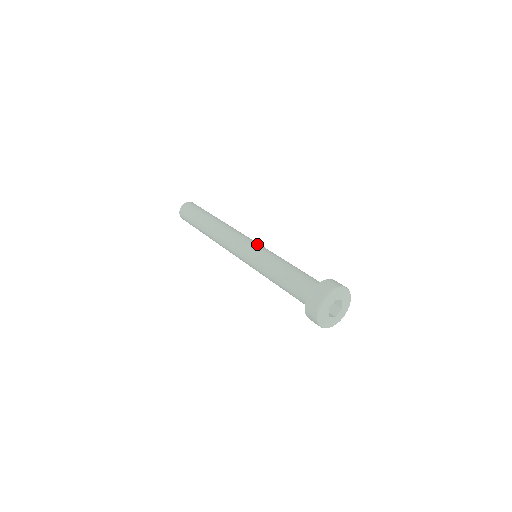
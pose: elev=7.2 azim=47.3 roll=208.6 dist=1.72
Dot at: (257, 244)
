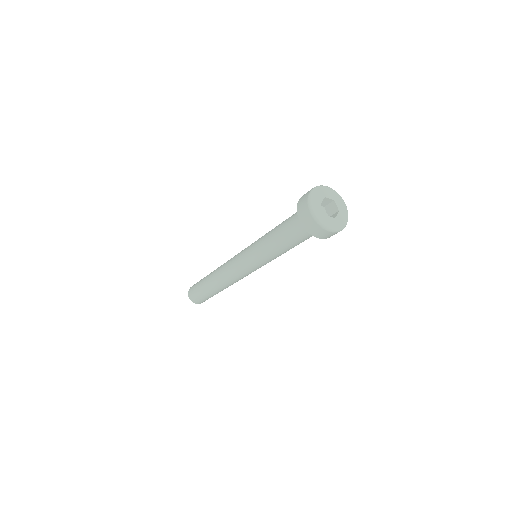
Dot at: occluded
